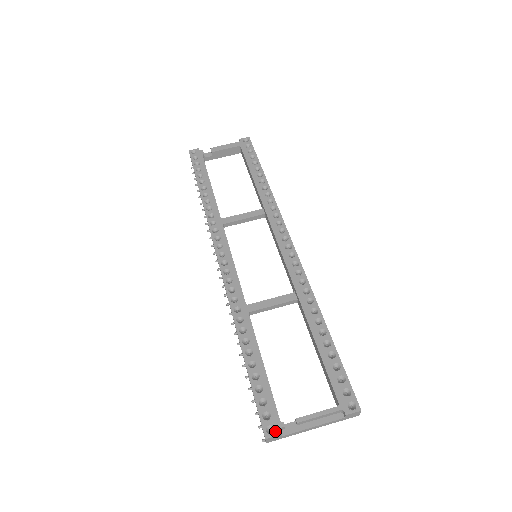
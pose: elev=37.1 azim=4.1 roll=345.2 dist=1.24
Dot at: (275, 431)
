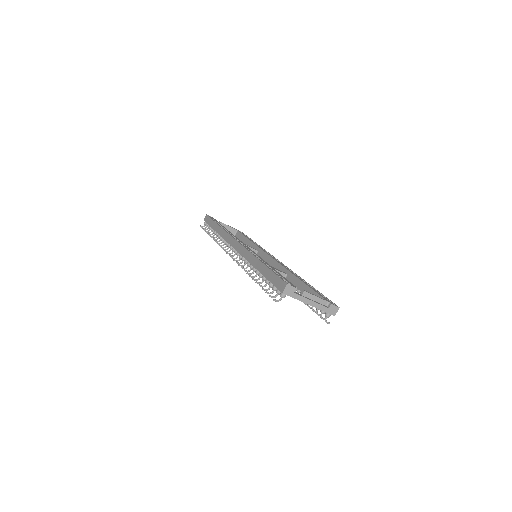
Dot at: (292, 285)
